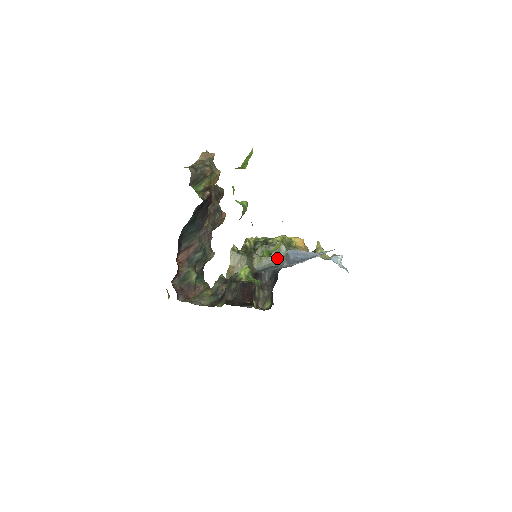
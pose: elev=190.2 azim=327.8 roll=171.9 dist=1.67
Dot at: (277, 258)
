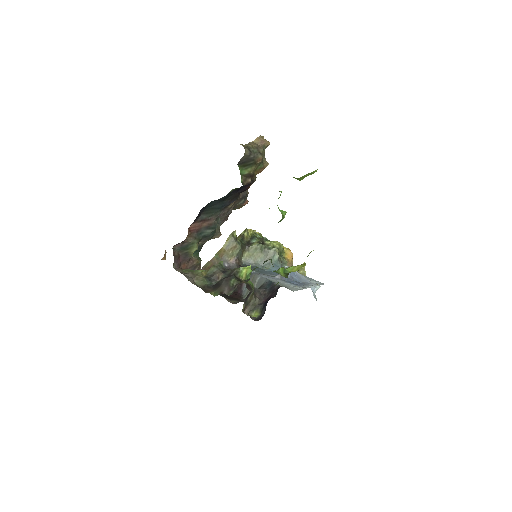
Dot at: (267, 262)
